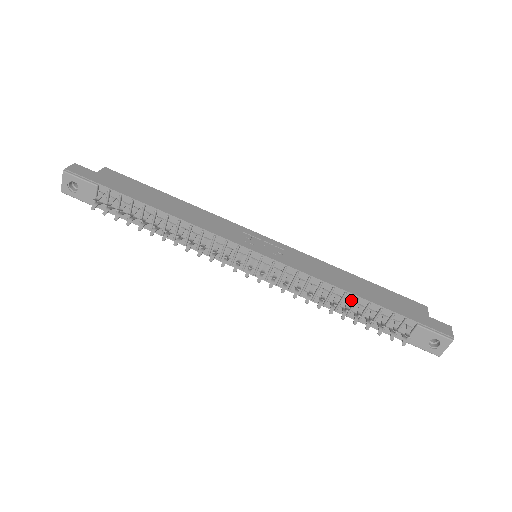
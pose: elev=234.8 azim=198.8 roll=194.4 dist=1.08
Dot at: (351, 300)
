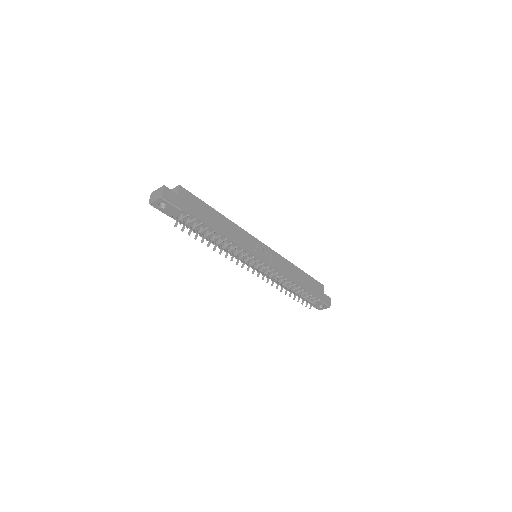
Dot at: (296, 286)
